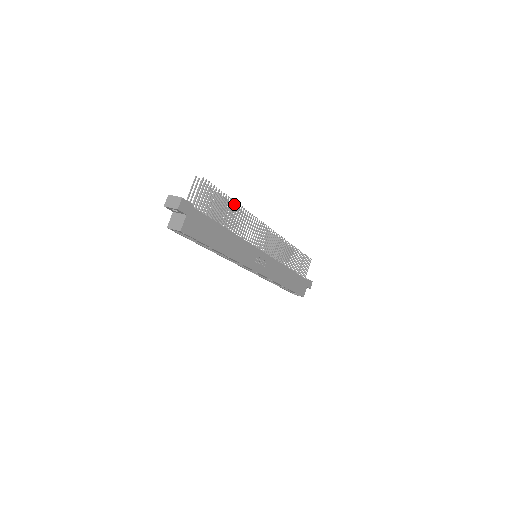
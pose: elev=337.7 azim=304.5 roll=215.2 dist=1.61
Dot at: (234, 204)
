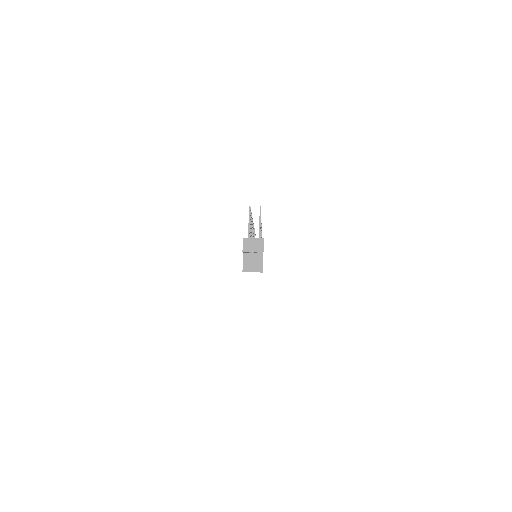
Dot at: occluded
